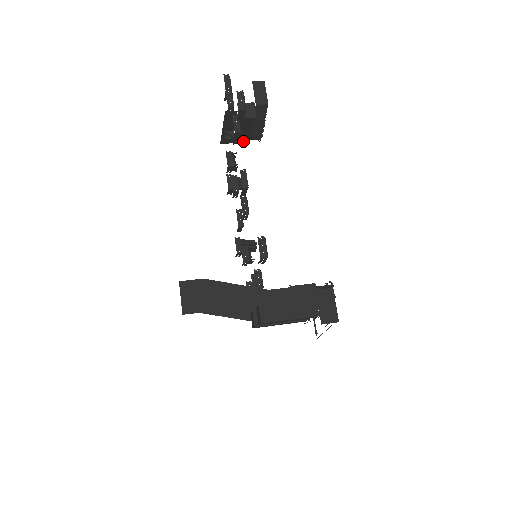
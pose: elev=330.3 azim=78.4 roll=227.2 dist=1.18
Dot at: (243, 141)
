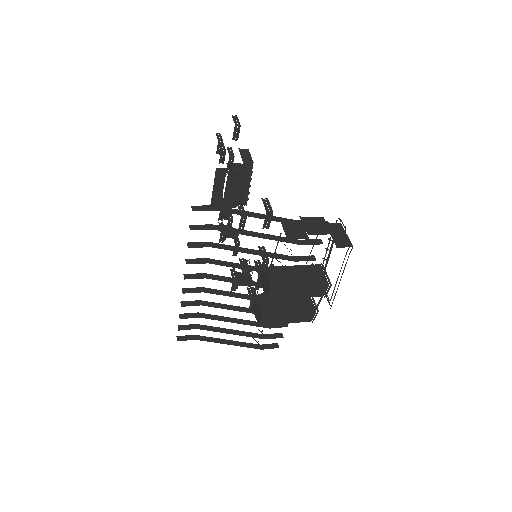
Dot at: (231, 204)
